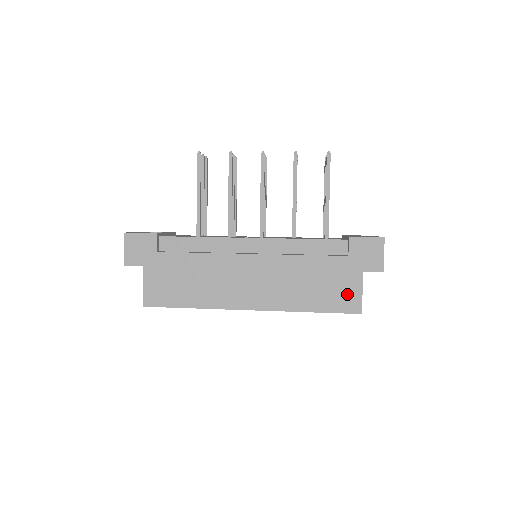
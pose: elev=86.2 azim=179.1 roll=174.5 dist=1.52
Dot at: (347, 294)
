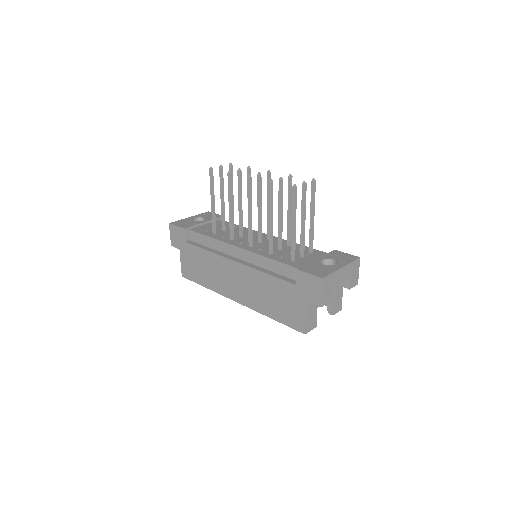
Dot at: (295, 315)
